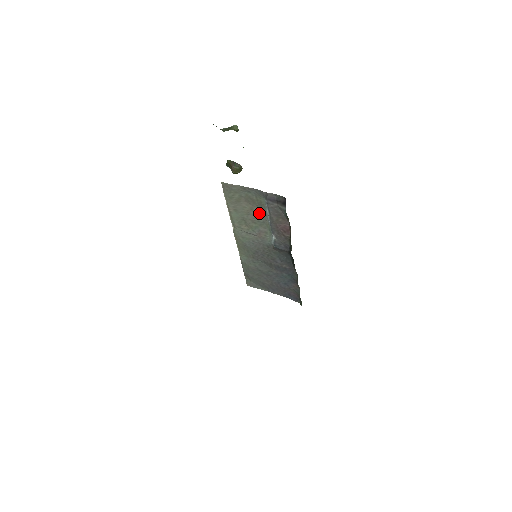
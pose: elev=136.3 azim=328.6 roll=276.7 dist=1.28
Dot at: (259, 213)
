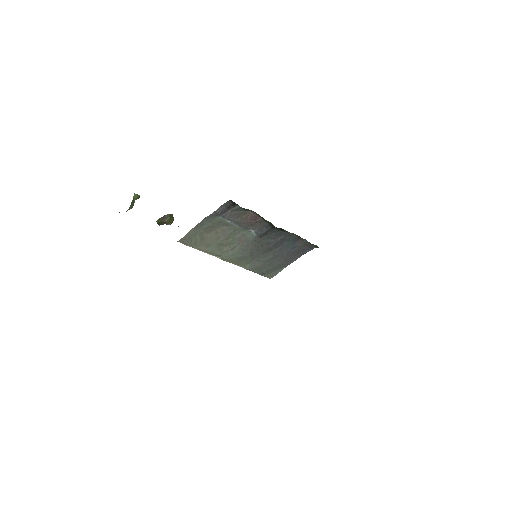
Dot at: (224, 229)
